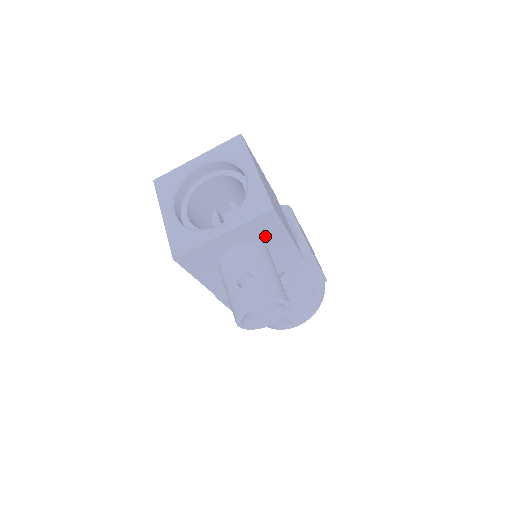
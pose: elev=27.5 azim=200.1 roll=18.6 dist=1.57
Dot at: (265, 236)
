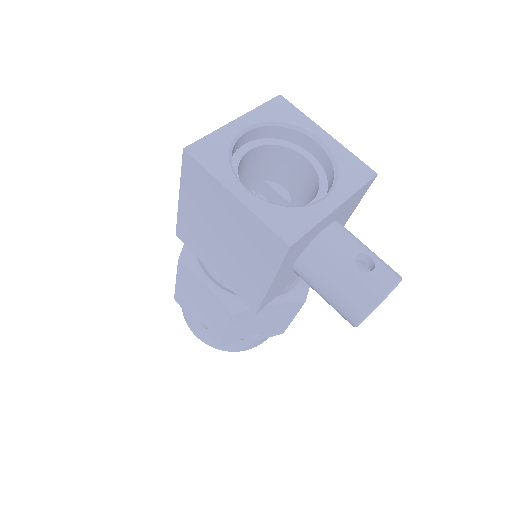
Dot at: (346, 213)
